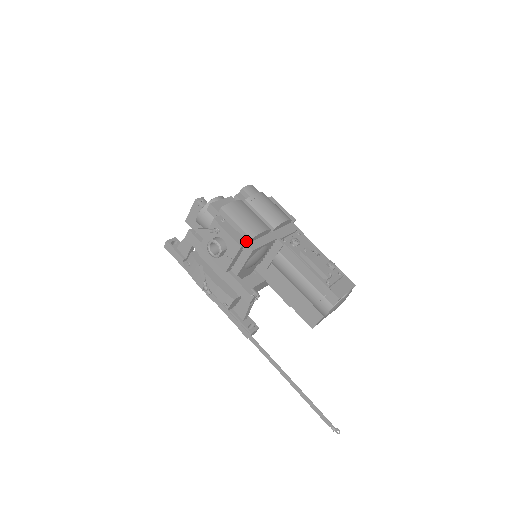
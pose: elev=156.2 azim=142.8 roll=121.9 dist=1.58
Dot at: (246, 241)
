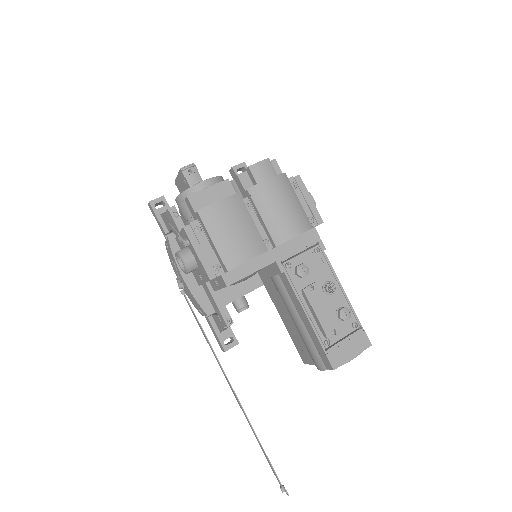
Dot at: (222, 269)
